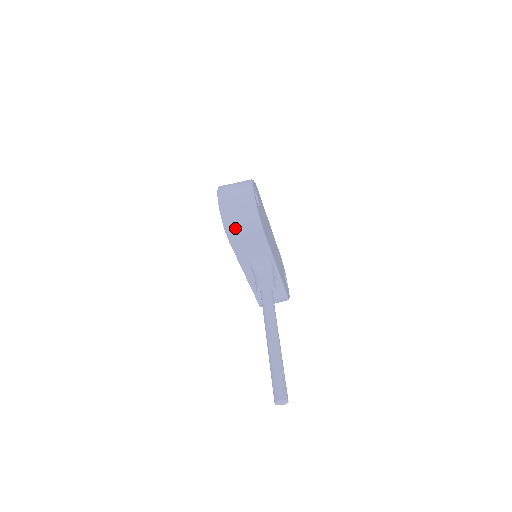
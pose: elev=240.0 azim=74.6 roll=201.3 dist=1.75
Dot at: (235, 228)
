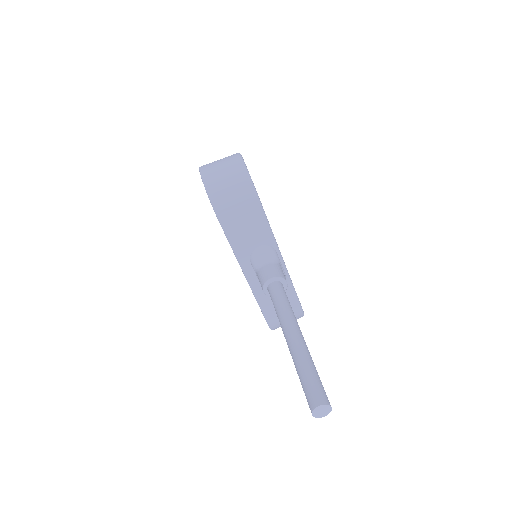
Dot at: (225, 203)
